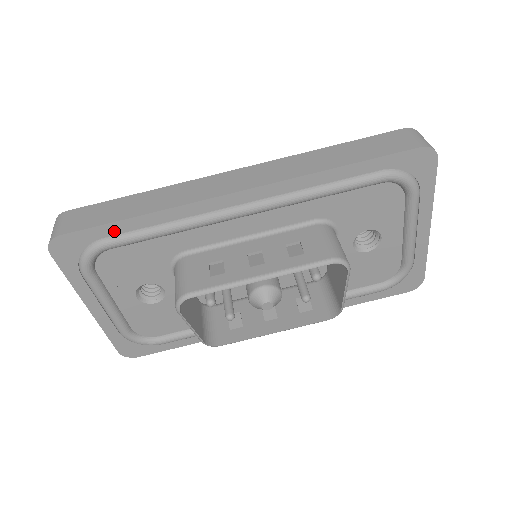
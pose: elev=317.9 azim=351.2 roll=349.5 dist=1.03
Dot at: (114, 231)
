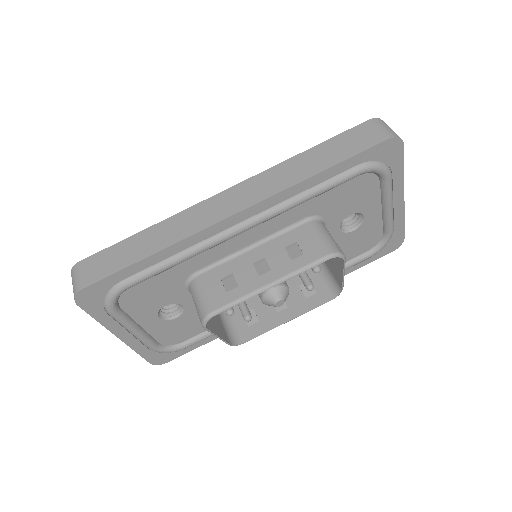
Dot at: (131, 273)
